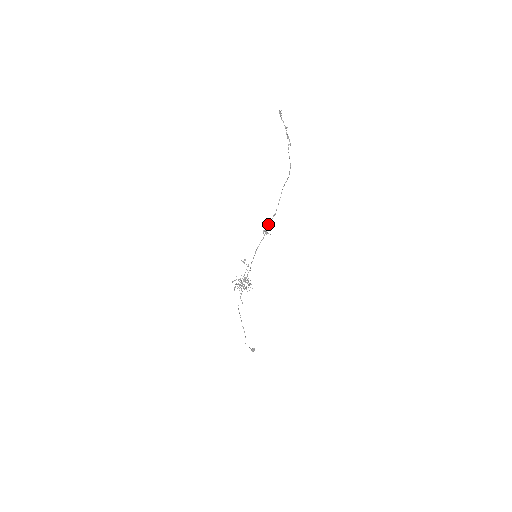
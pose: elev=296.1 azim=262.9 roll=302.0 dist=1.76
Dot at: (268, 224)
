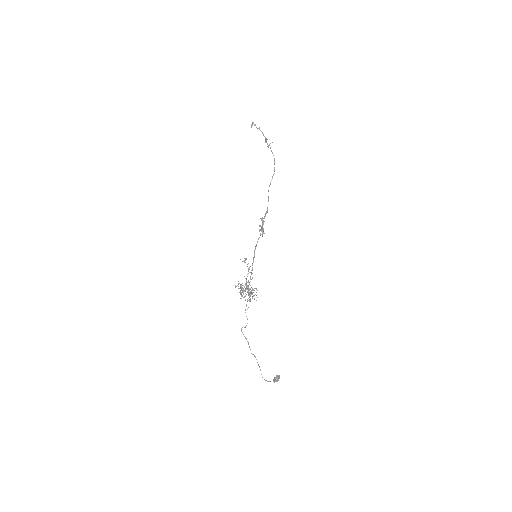
Dot at: occluded
